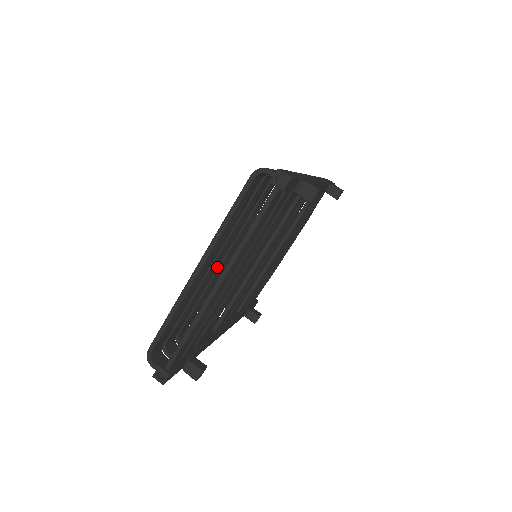
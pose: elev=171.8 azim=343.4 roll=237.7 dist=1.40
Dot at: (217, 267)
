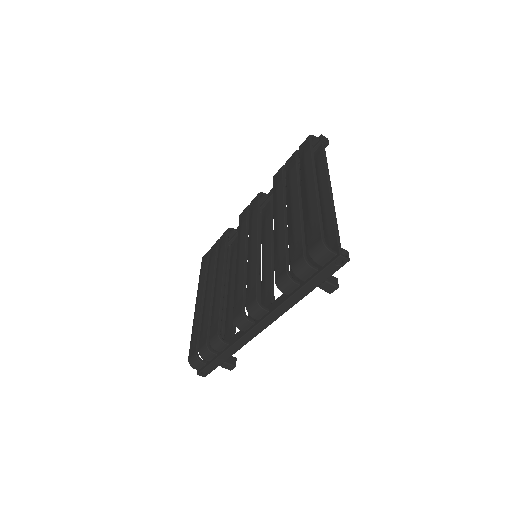
Dot at: occluded
